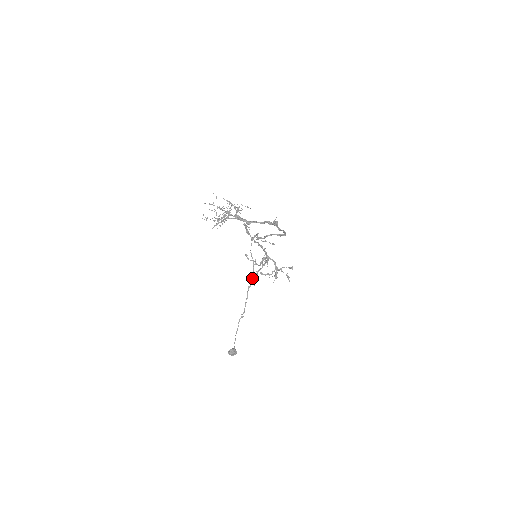
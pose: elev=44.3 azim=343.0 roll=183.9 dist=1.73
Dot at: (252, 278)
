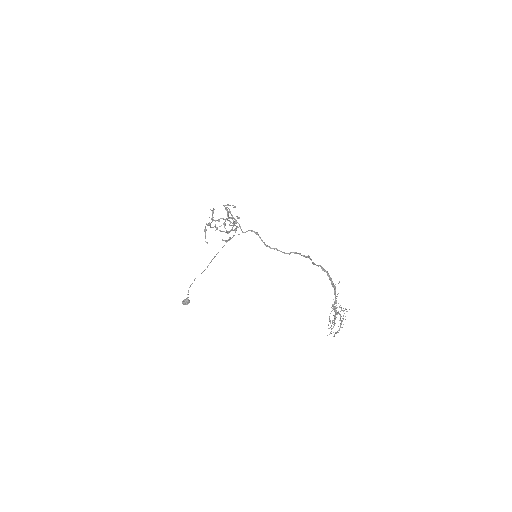
Dot at: occluded
